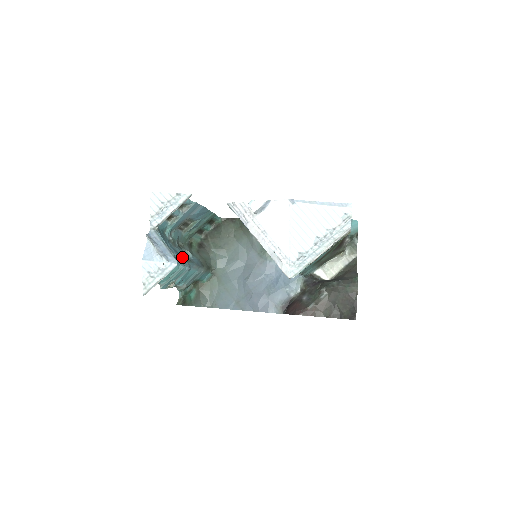
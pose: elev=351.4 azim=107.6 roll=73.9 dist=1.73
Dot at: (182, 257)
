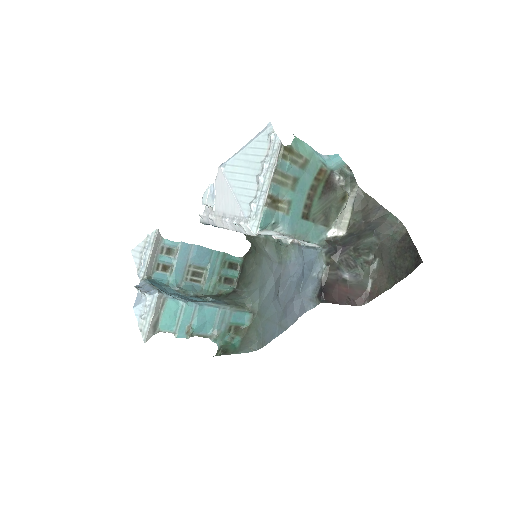
Dot at: (193, 300)
